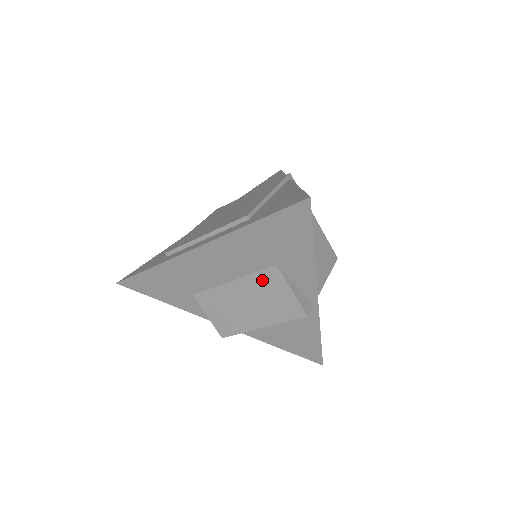
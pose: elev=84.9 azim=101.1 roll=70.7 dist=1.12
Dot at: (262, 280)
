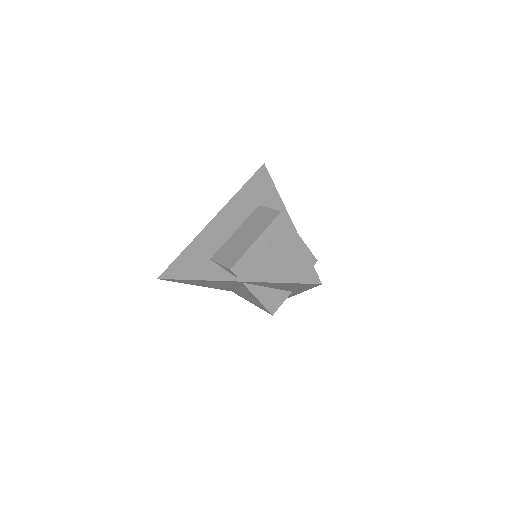
Dot at: (252, 217)
